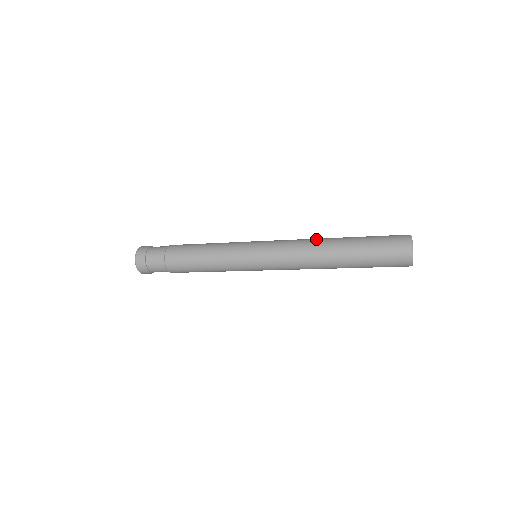
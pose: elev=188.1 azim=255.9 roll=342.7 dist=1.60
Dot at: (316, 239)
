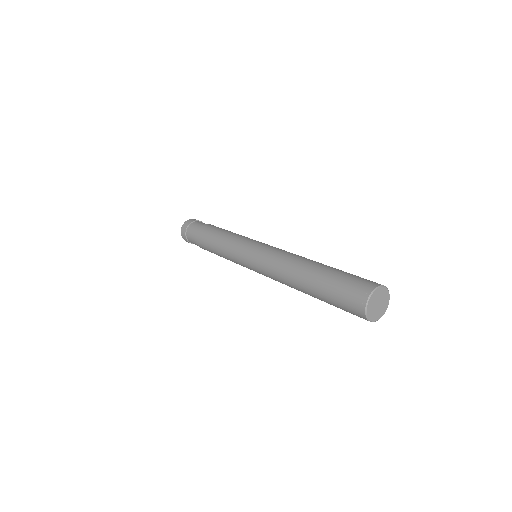
Dot at: (299, 257)
